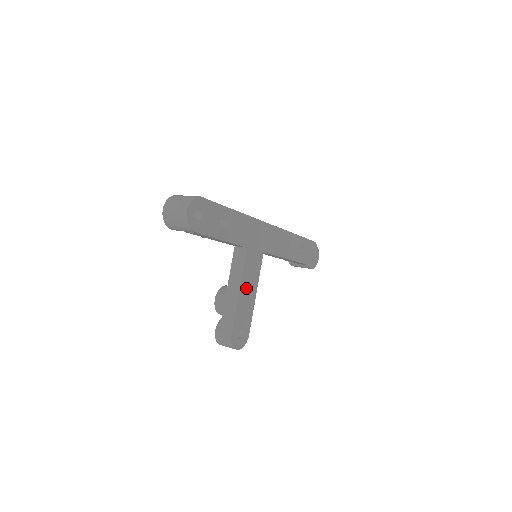
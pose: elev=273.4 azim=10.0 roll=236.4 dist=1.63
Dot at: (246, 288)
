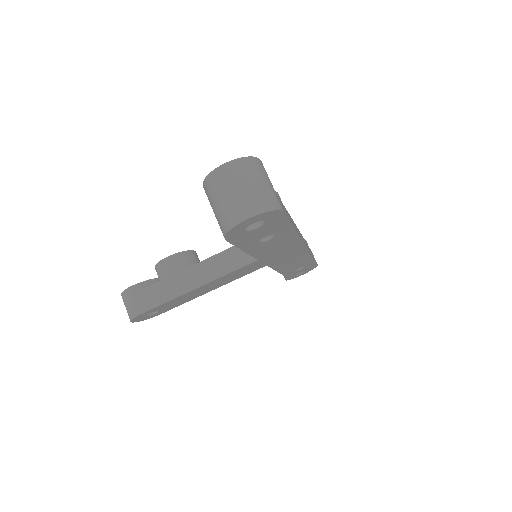
Dot at: (209, 286)
